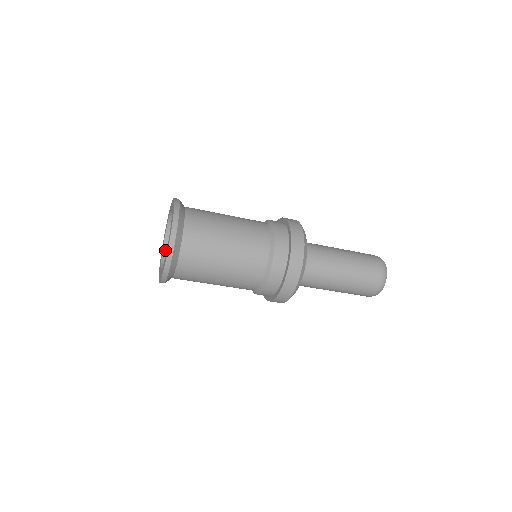
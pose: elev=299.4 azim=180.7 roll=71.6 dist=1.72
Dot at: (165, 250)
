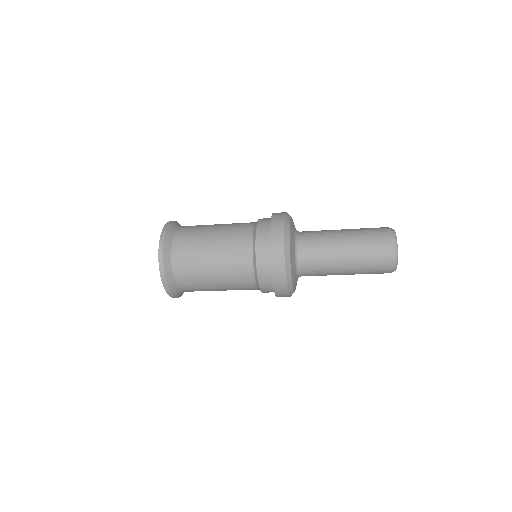
Dot at: occluded
